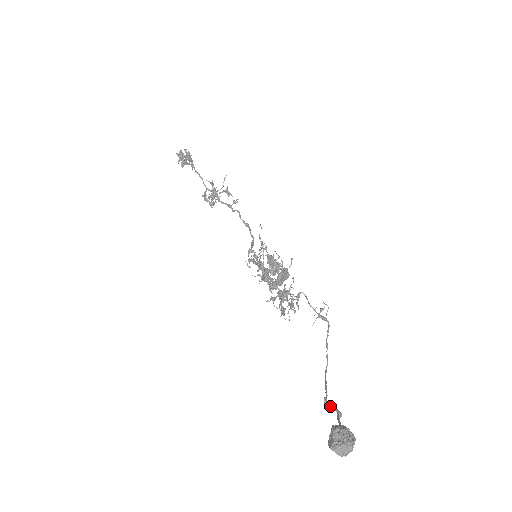
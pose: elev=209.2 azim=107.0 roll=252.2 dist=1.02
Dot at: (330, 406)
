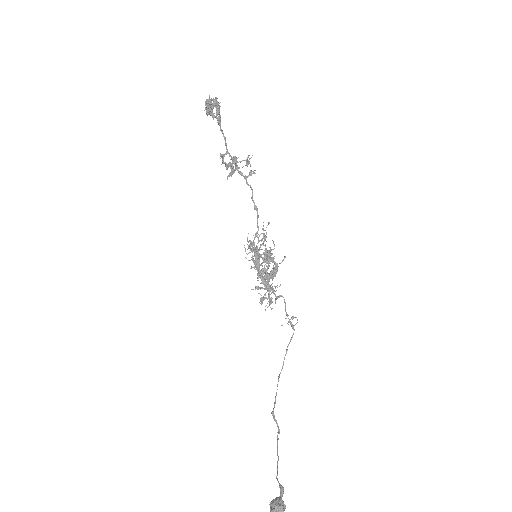
Dot at: (275, 420)
